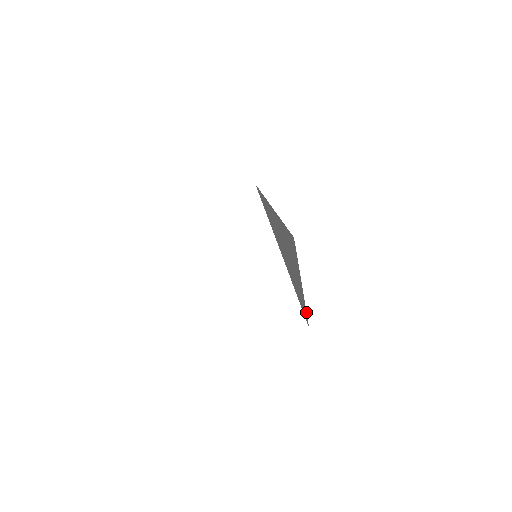
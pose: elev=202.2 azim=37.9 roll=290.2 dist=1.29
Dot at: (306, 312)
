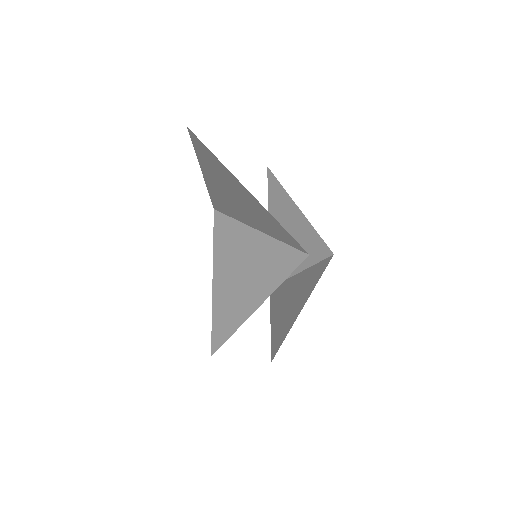
Dot at: (230, 336)
